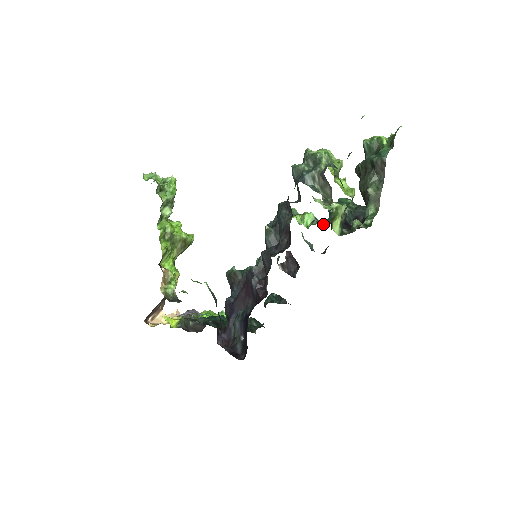
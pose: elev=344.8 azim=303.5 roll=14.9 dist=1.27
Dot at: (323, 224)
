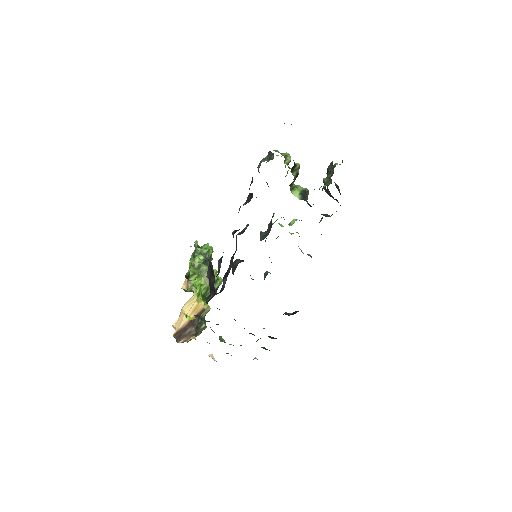
Dot at: occluded
